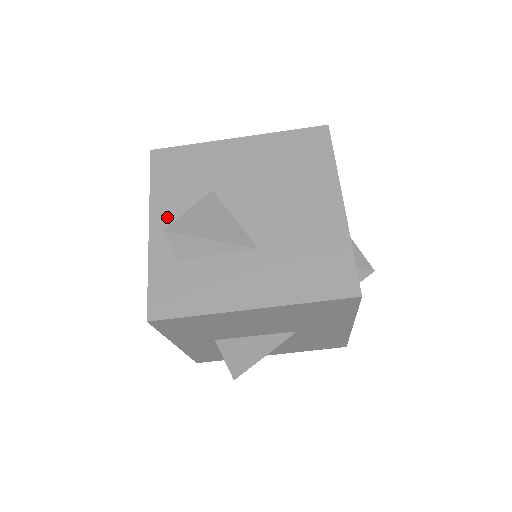
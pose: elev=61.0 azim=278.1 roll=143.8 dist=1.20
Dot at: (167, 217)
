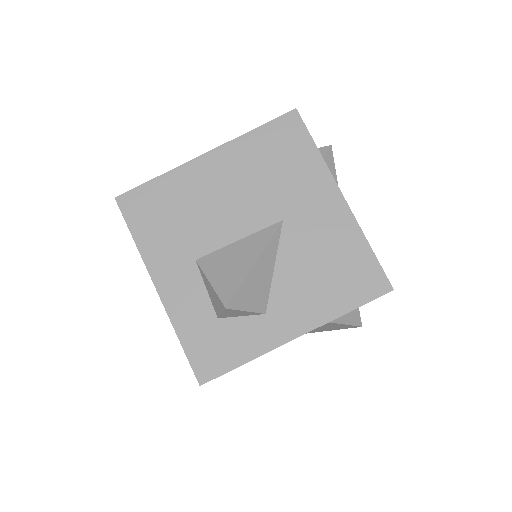
Dot at: occluded
